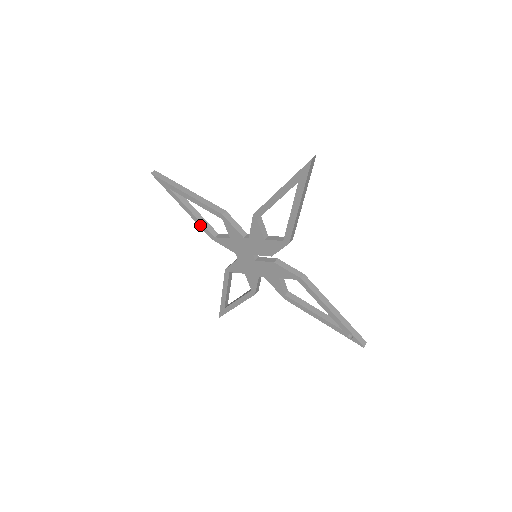
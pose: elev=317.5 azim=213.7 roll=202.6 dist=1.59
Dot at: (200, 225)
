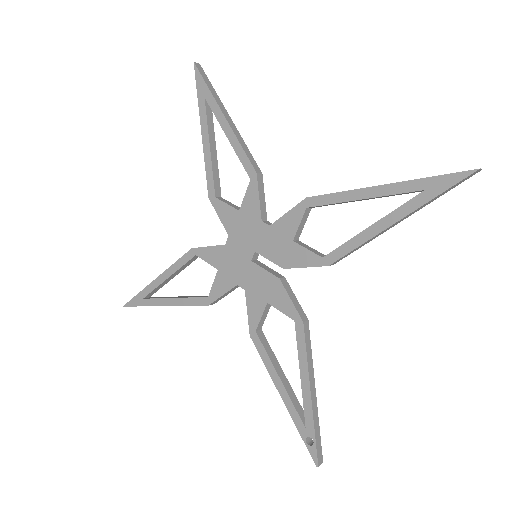
Dot at: (208, 169)
